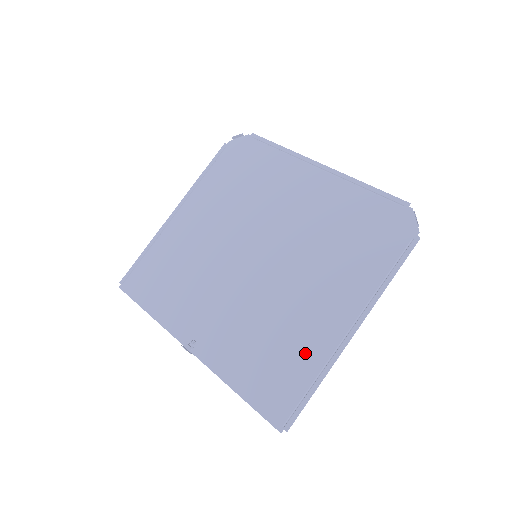
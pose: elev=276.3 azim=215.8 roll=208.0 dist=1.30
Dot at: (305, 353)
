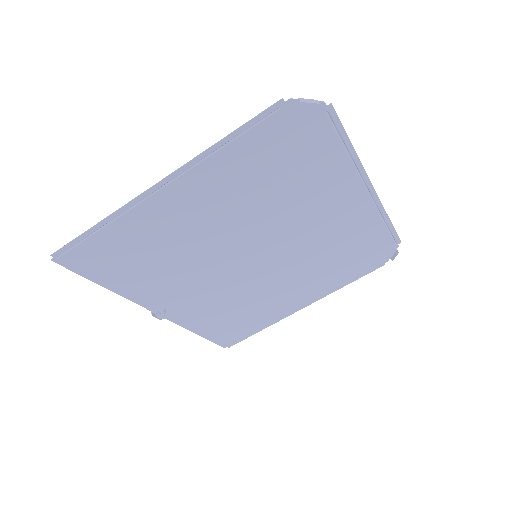
Dot at: (263, 317)
